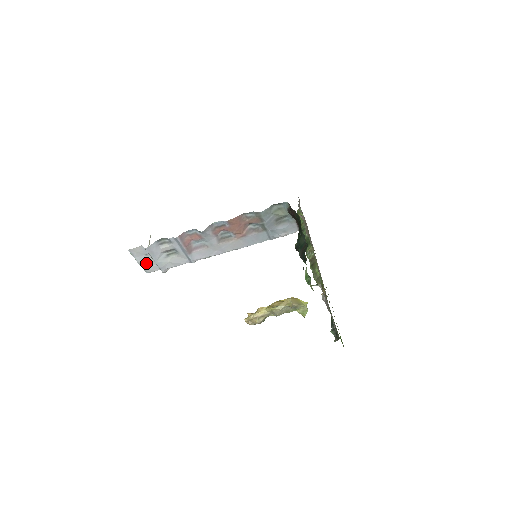
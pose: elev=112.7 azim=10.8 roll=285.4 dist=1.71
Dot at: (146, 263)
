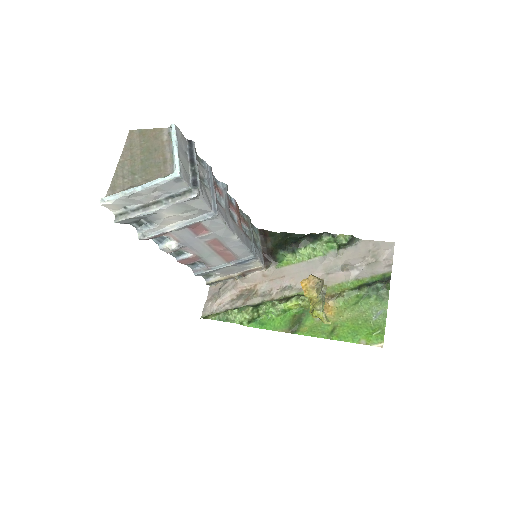
Dot at: (183, 162)
